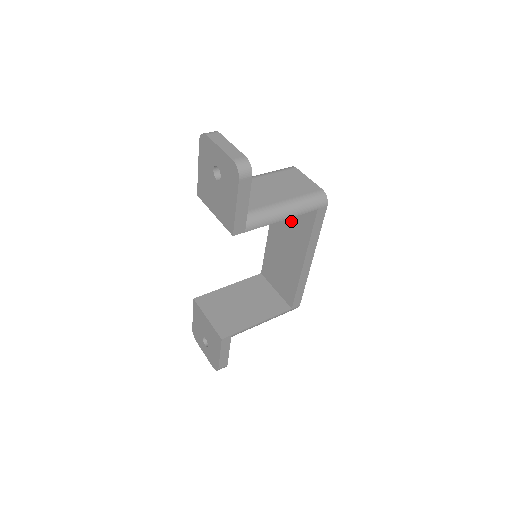
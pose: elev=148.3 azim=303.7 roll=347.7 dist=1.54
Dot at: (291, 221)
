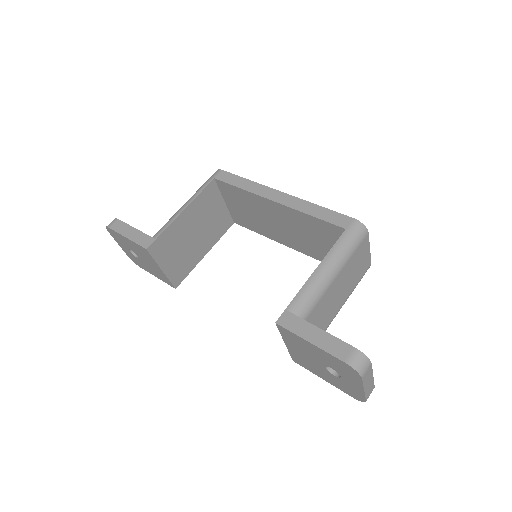
Dot at: (313, 239)
